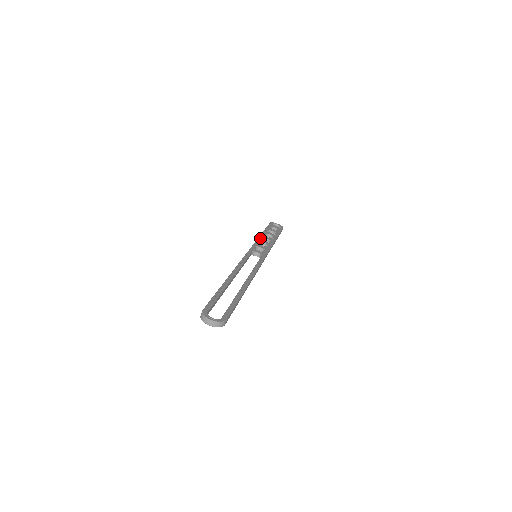
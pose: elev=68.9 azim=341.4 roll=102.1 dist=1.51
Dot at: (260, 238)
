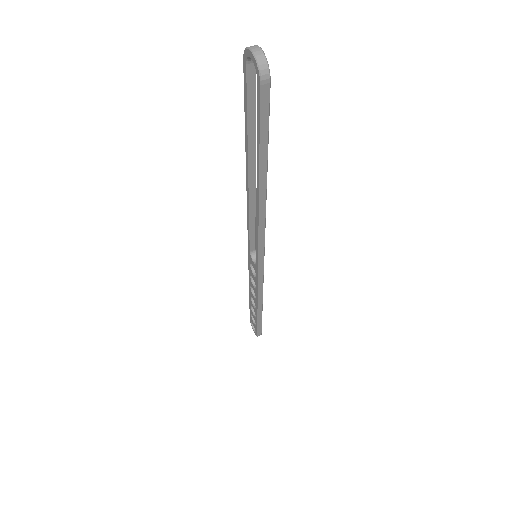
Dot at: occluded
